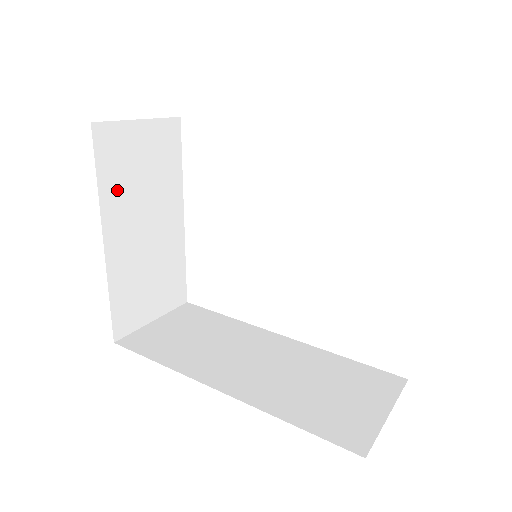
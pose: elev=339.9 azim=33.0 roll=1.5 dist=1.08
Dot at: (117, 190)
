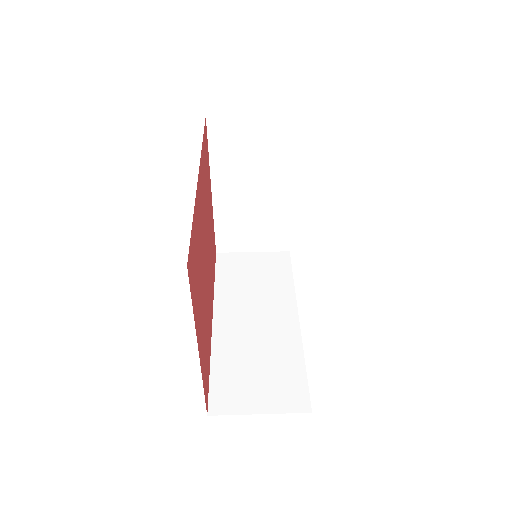
Dot at: (226, 162)
